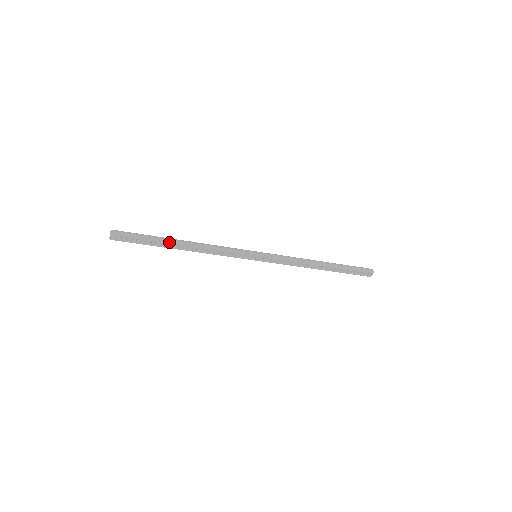
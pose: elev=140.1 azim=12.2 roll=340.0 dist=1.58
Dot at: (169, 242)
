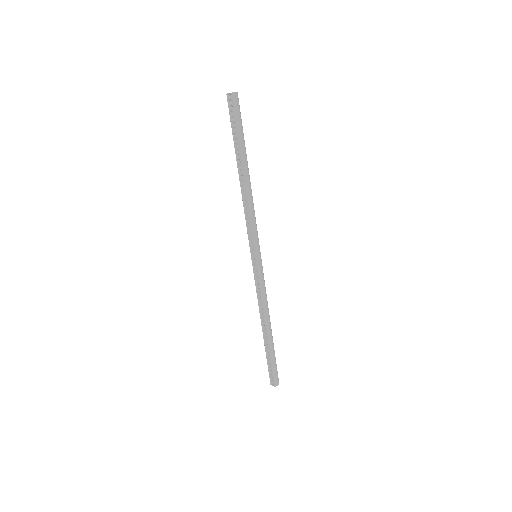
Dot at: (242, 158)
